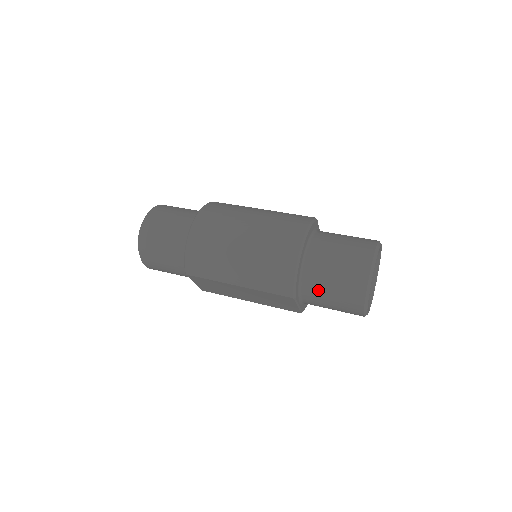
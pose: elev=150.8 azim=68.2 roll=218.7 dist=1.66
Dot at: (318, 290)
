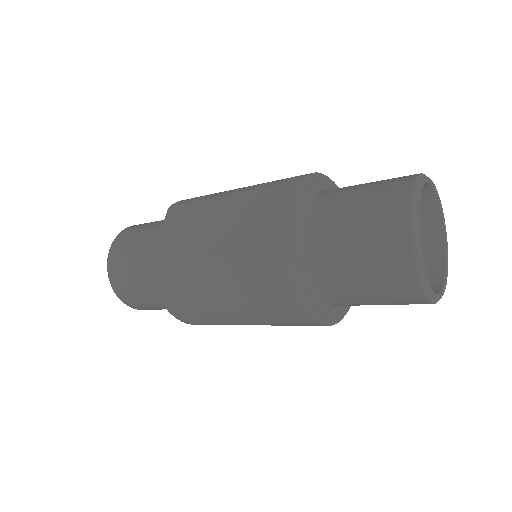
Dot at: (342, 190)
